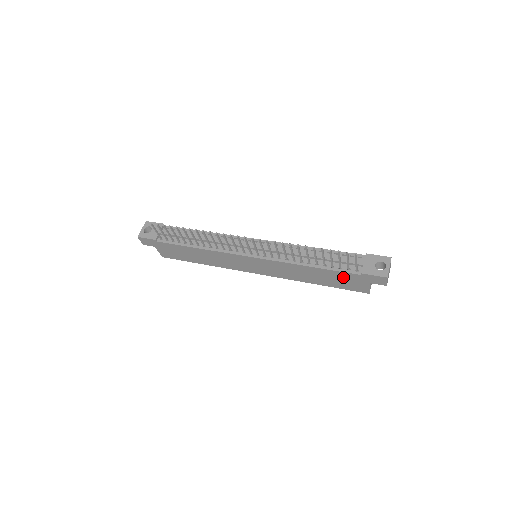
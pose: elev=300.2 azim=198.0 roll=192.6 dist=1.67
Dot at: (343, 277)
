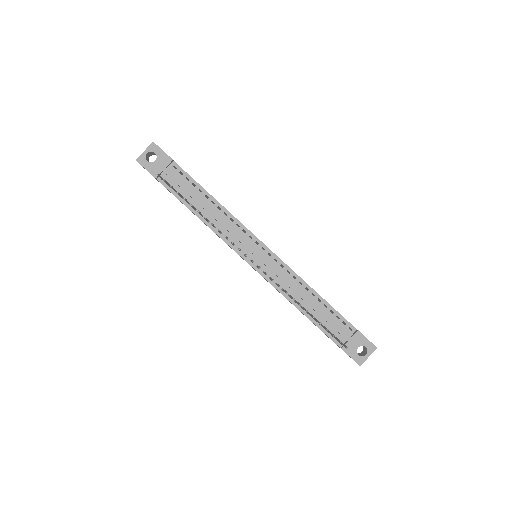
Dot at: occluded
